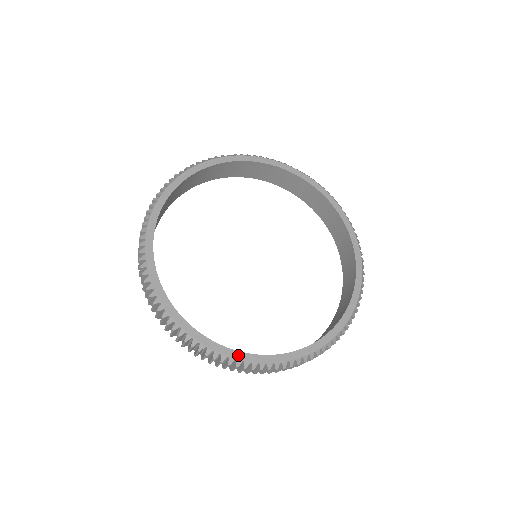
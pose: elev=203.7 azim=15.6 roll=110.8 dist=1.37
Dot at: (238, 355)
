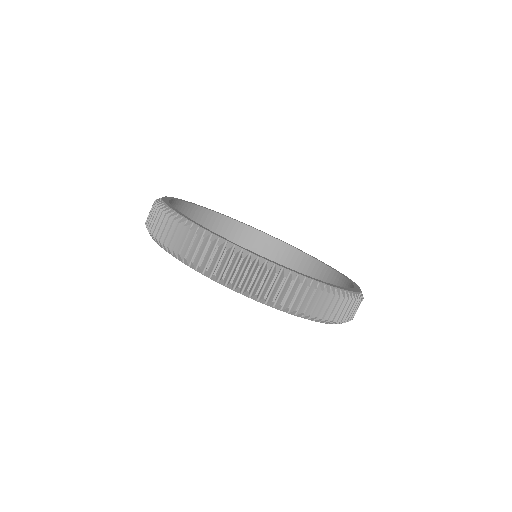
Dot at: (276, 263)
